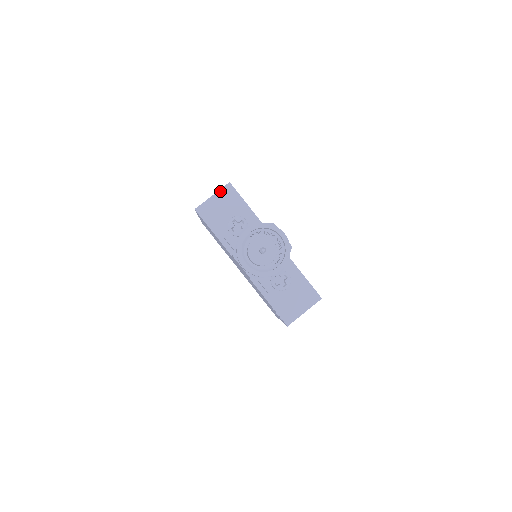
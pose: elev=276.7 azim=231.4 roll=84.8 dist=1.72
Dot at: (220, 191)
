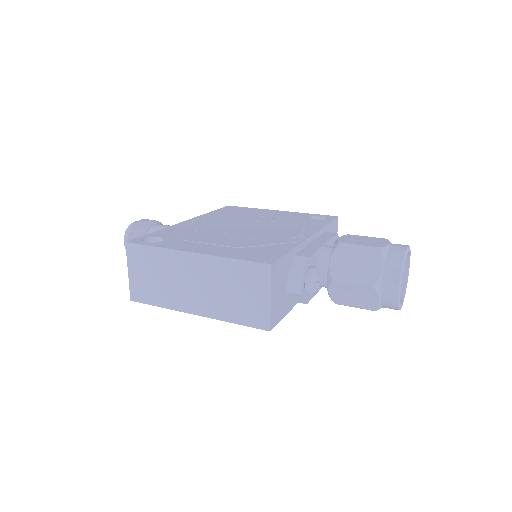
Dot at: (272, 284)
